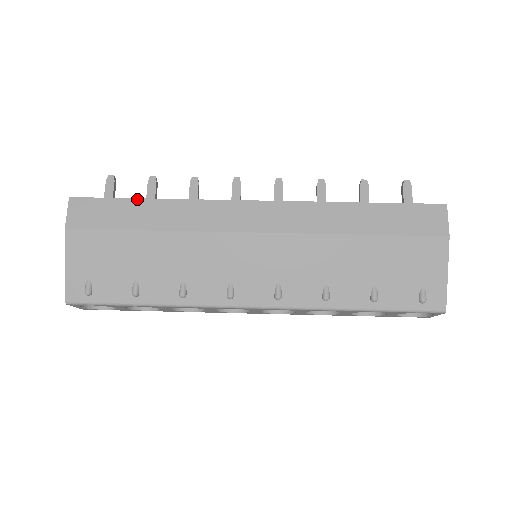
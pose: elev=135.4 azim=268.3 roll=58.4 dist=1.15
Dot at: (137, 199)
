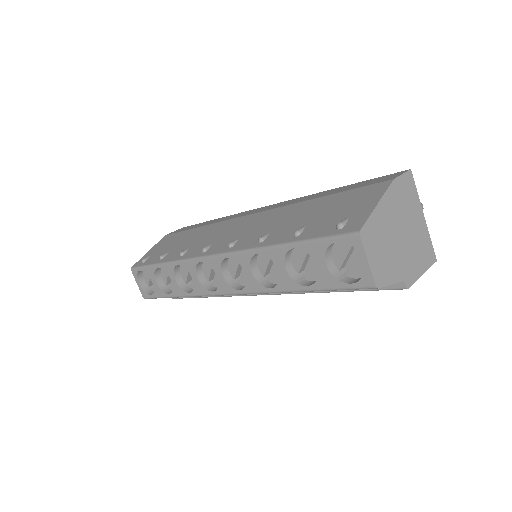
Dot at: occluded
